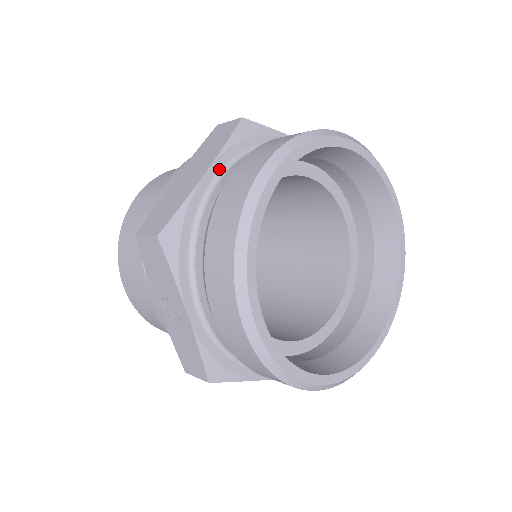
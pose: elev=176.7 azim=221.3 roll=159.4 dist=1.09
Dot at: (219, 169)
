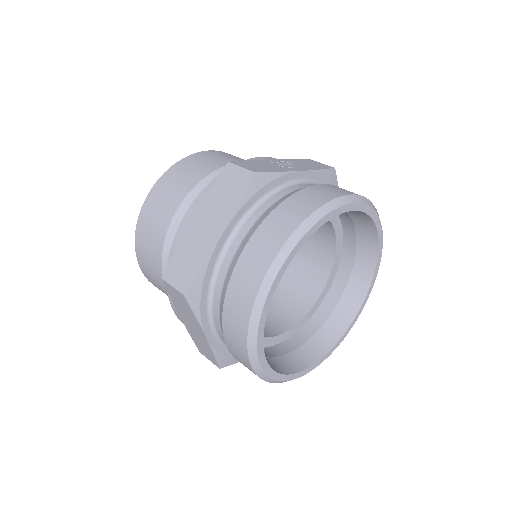
Dot at: (209, 326)
